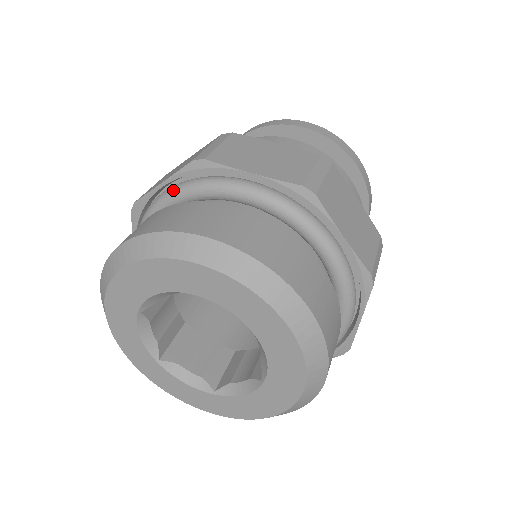
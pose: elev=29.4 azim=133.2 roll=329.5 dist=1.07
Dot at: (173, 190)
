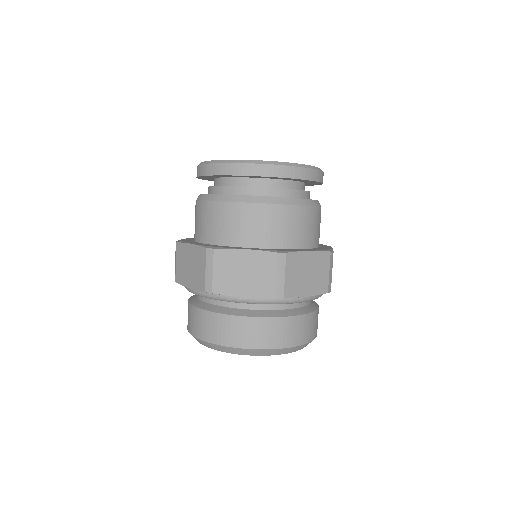
Dot at: (254, 302)
